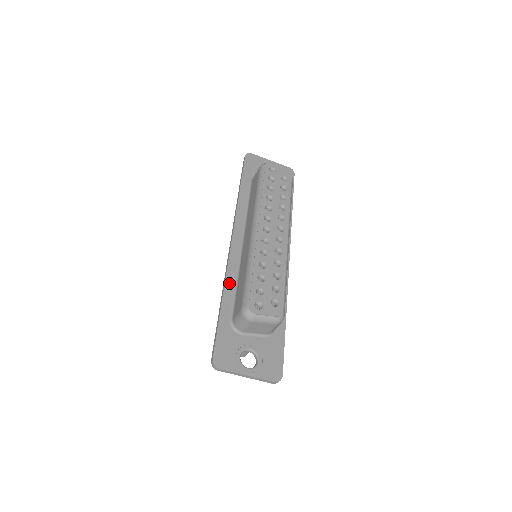
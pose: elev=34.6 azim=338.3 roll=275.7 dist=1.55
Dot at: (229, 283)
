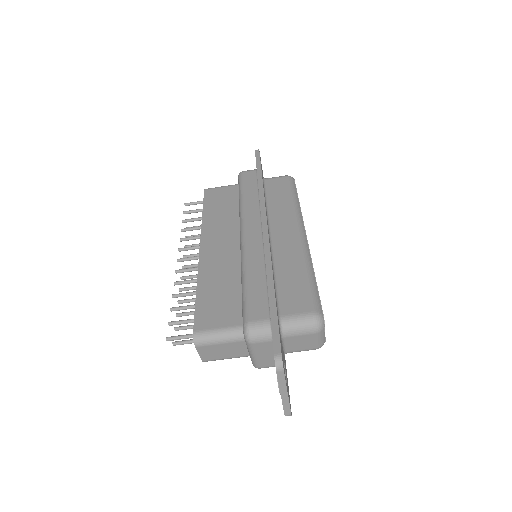
Dot at: occluded
